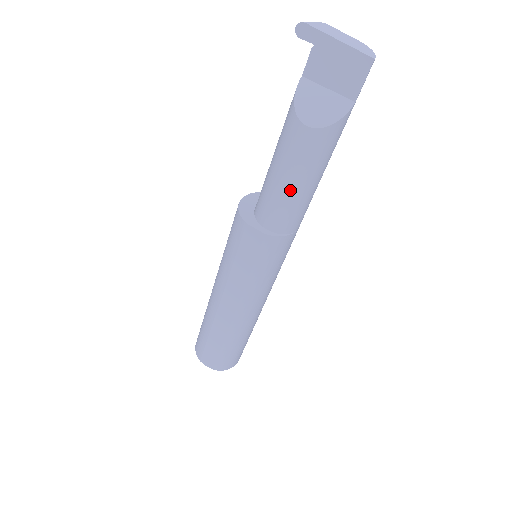
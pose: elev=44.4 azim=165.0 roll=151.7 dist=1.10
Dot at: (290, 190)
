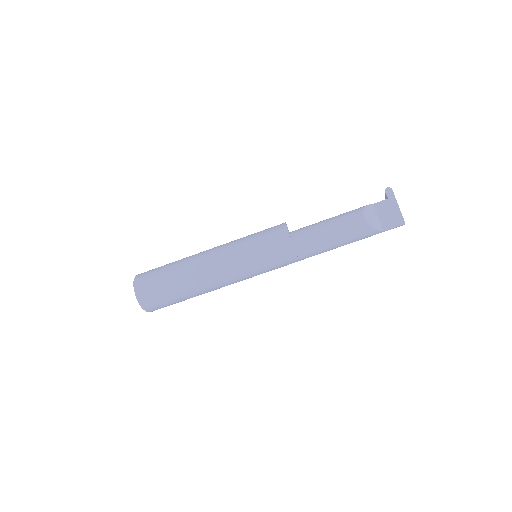
Dot at: (327, 236)
